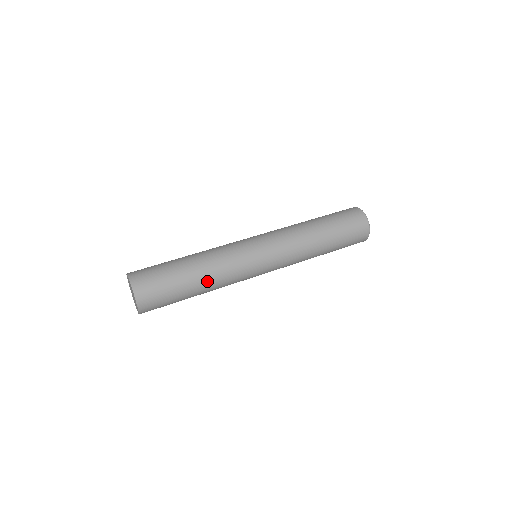
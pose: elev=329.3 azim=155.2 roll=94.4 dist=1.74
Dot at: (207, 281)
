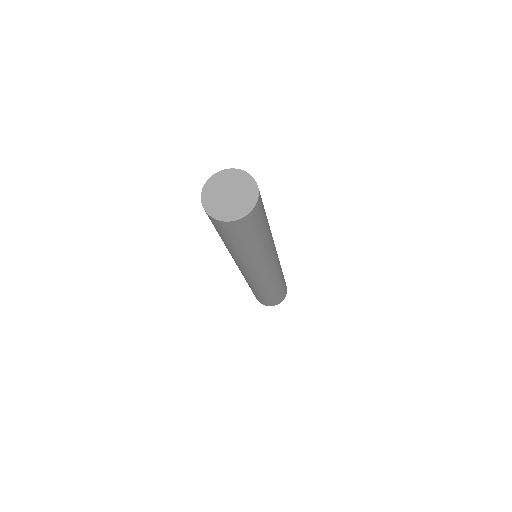
Dot at: occluded
